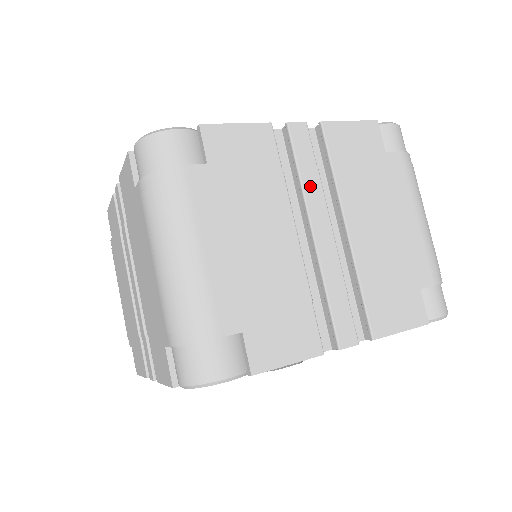
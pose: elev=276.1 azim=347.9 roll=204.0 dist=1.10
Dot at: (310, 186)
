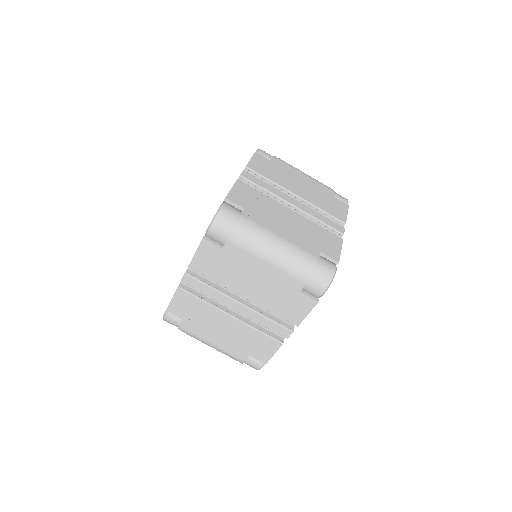
Dot at: (214, 296)
